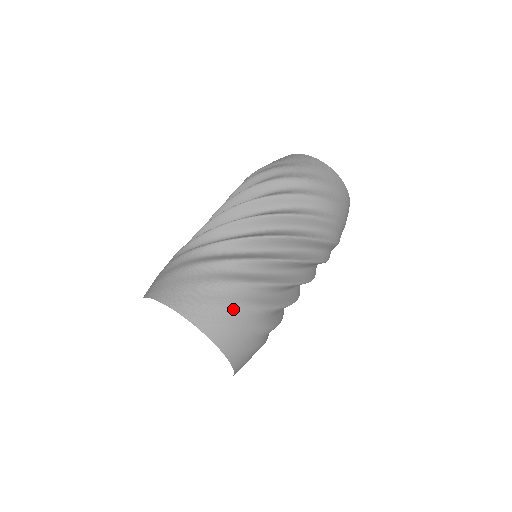
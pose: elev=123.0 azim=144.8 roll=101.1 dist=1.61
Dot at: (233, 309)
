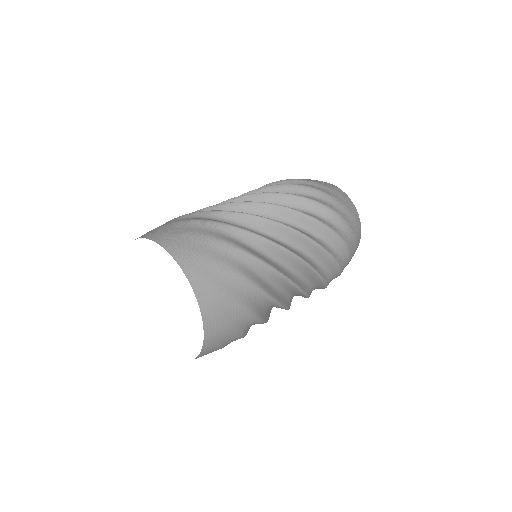
Dot at: (226, 270)
